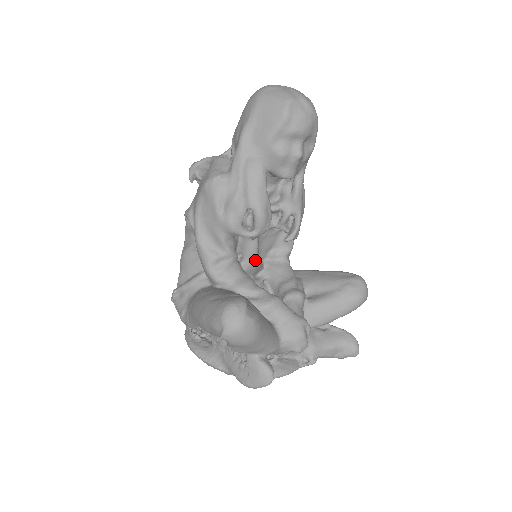
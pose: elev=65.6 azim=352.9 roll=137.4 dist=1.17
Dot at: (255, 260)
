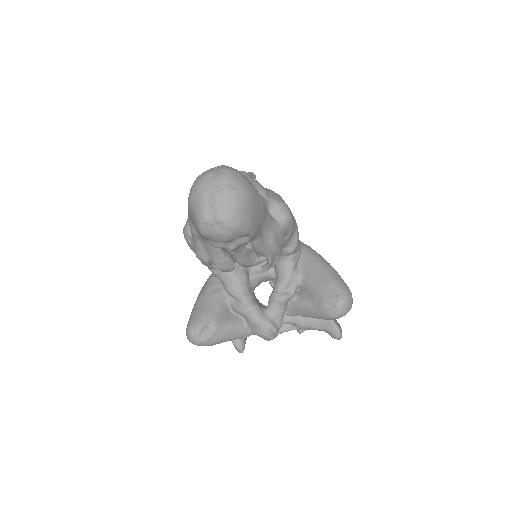
Dot at: (248, 266)
